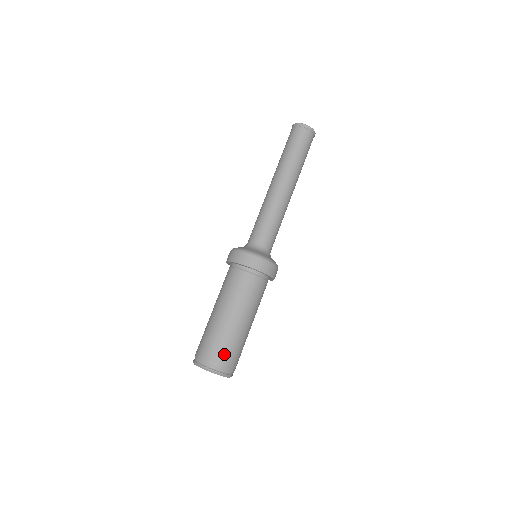
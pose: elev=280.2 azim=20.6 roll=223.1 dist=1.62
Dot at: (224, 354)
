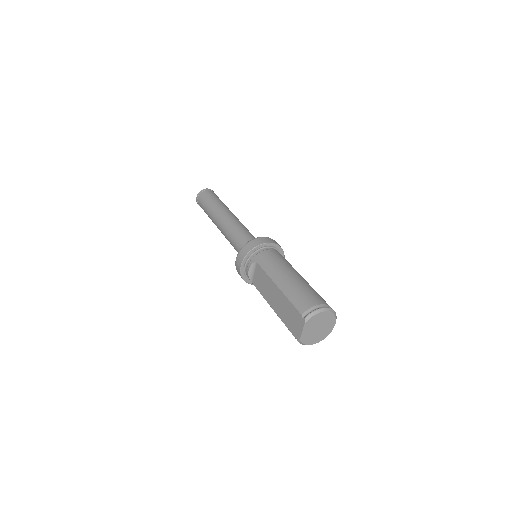
Dot at: occluded
